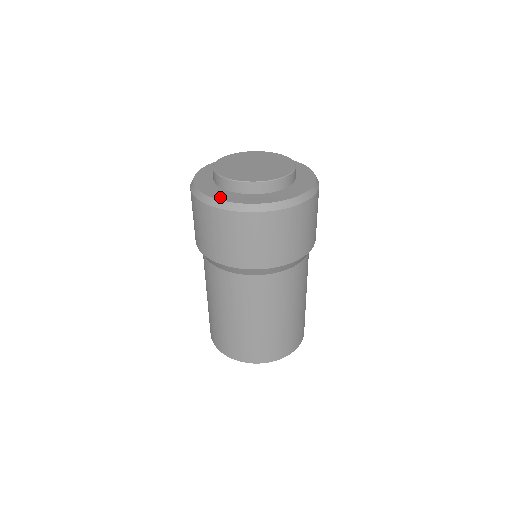
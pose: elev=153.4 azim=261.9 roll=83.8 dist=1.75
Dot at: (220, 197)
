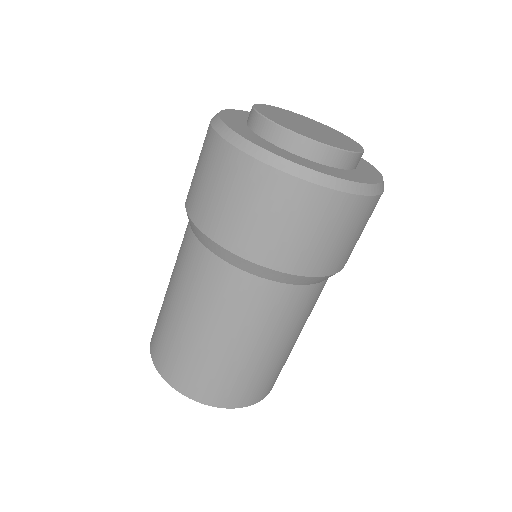
Dot at: (225, 117)
